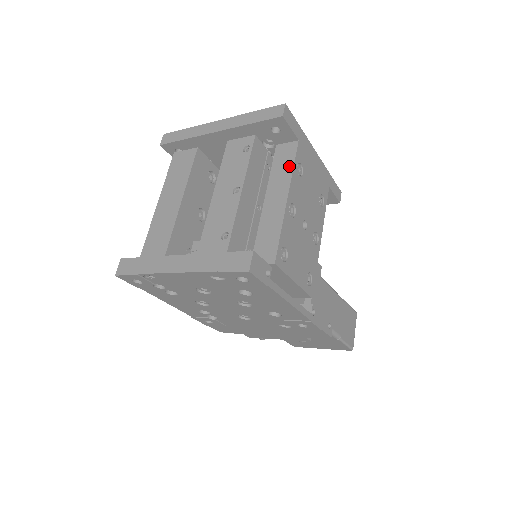
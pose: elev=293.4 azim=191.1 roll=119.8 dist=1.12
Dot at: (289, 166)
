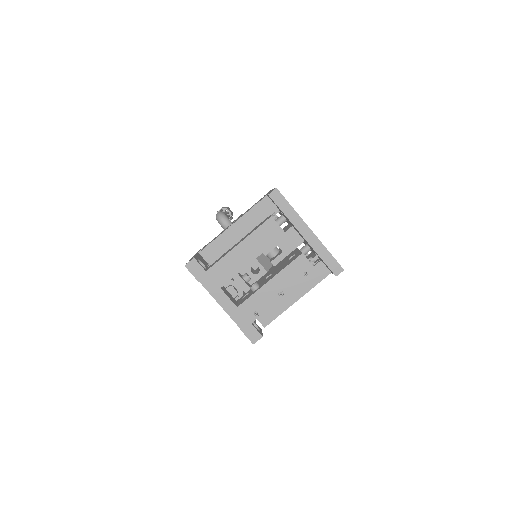
Dot at: (314, 283)
